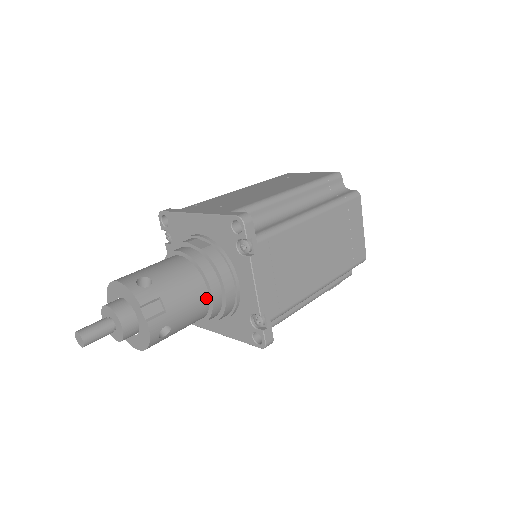
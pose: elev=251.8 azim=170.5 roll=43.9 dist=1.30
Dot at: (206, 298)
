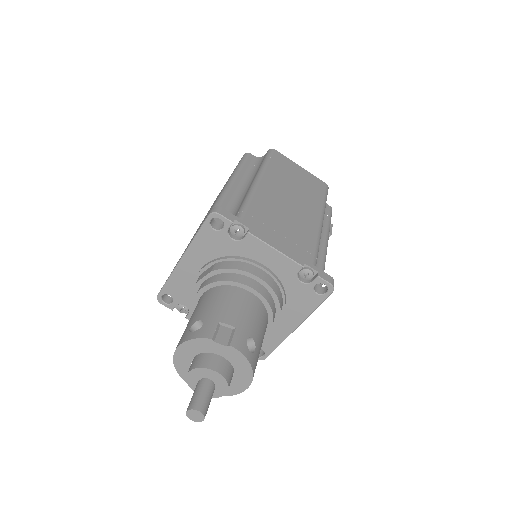
Dot at: (253, 297)
